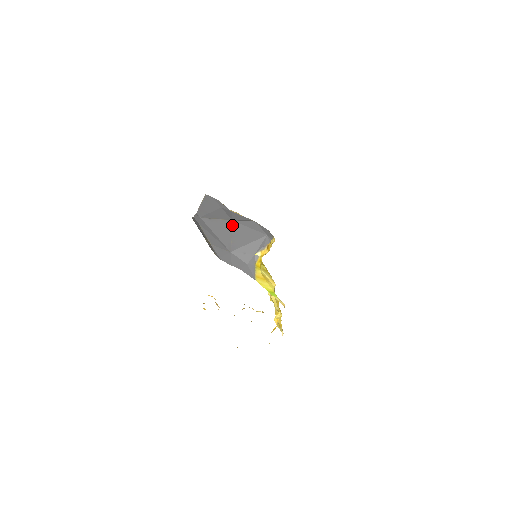
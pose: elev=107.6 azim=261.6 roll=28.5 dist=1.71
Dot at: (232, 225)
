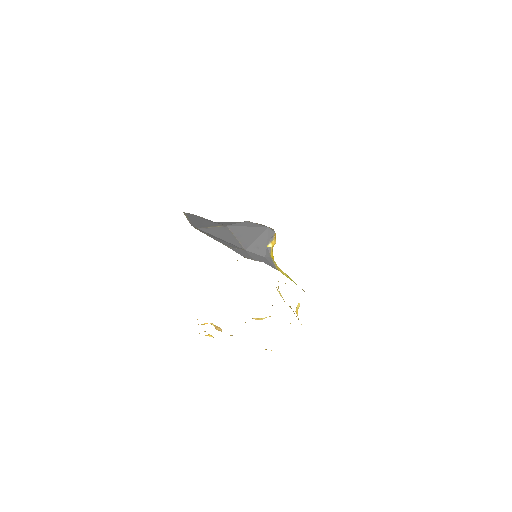
Dot at: (229, 229)
